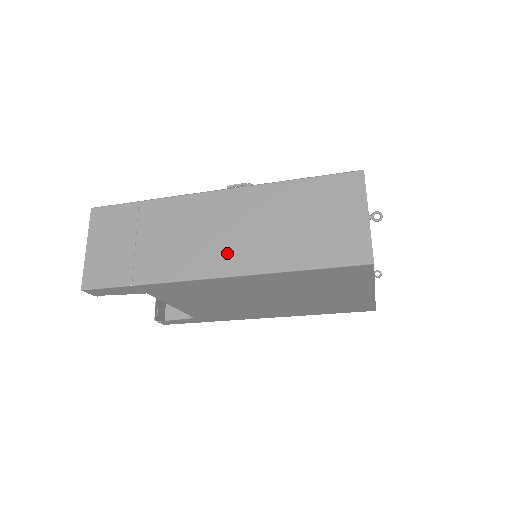
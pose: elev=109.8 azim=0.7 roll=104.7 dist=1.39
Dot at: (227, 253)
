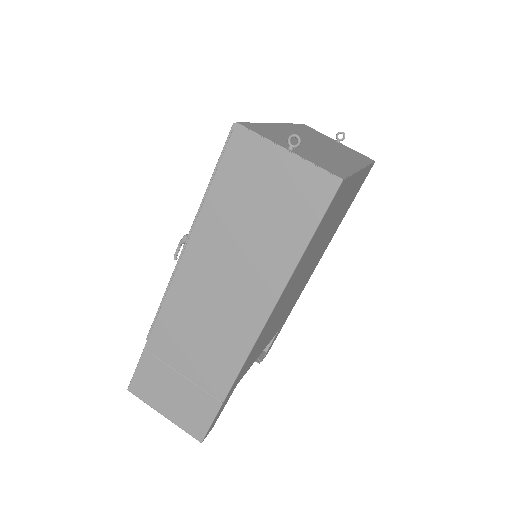
Dot at: (243, 307)
